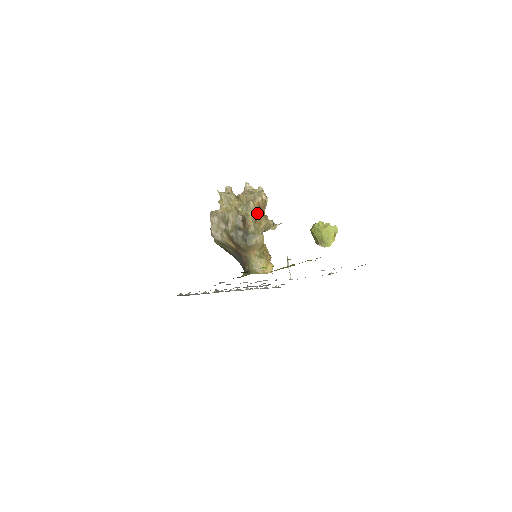
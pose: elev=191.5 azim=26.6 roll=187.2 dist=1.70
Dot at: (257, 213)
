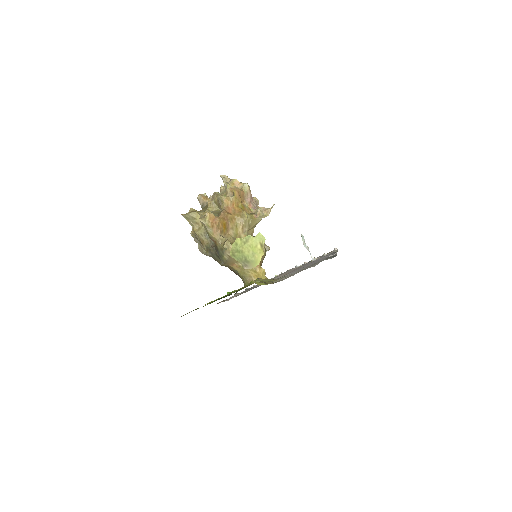
Dot at: (220, 223)
